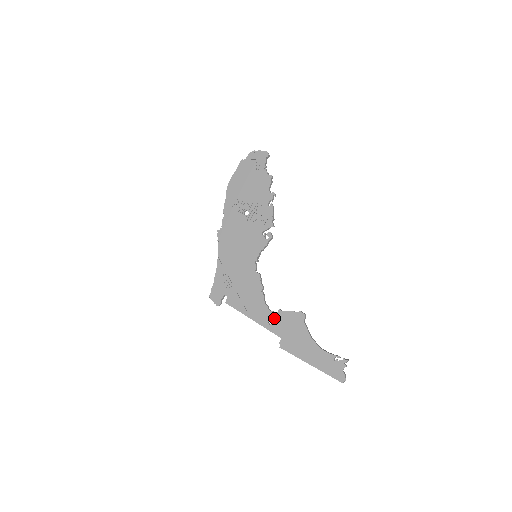
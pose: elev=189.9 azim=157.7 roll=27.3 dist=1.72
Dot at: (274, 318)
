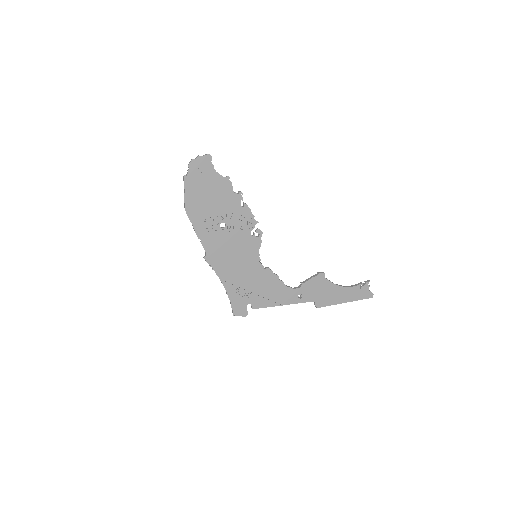
Dot at: (301, 292)
